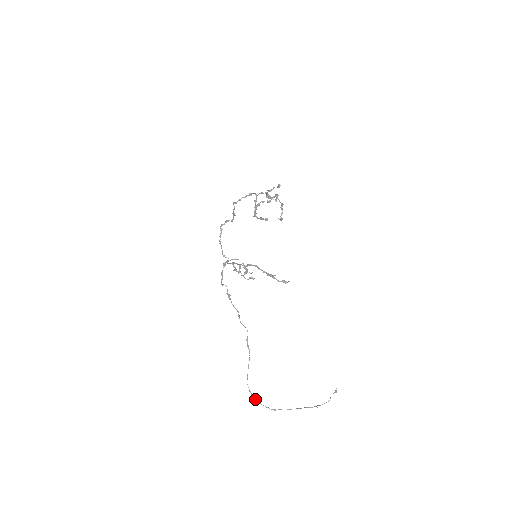
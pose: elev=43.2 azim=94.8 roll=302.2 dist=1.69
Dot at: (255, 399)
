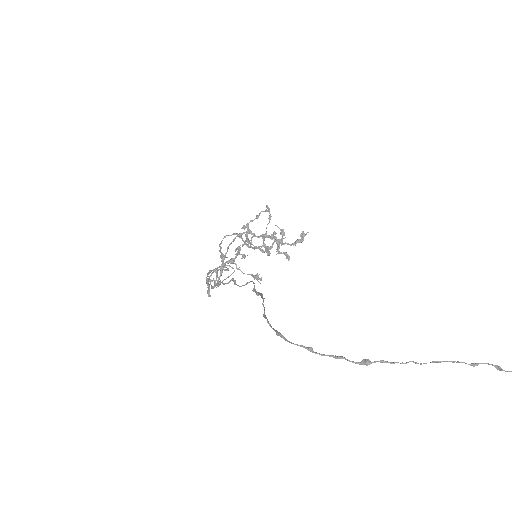
Dot at: (296, 344)
